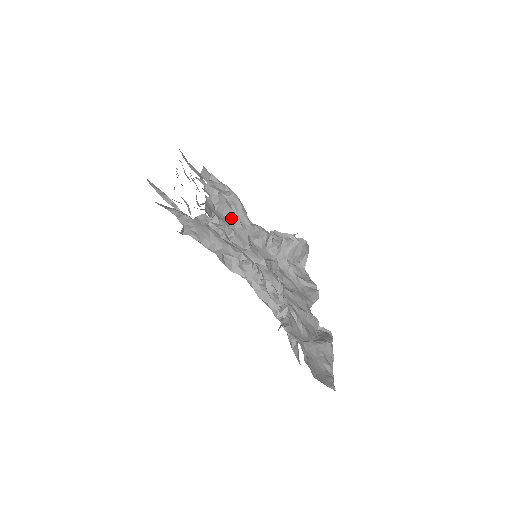
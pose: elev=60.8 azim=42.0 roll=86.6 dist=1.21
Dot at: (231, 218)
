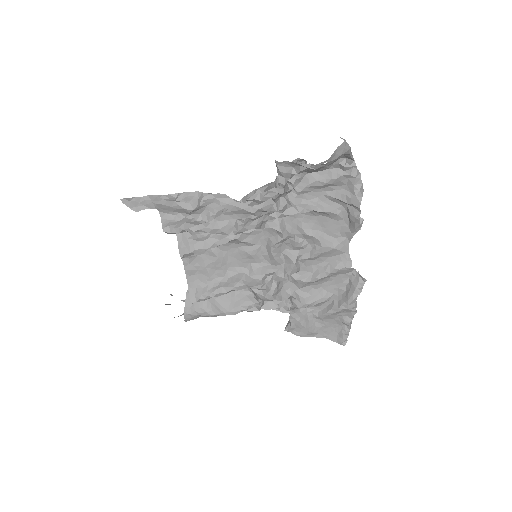
Dot at: (212, 246)
